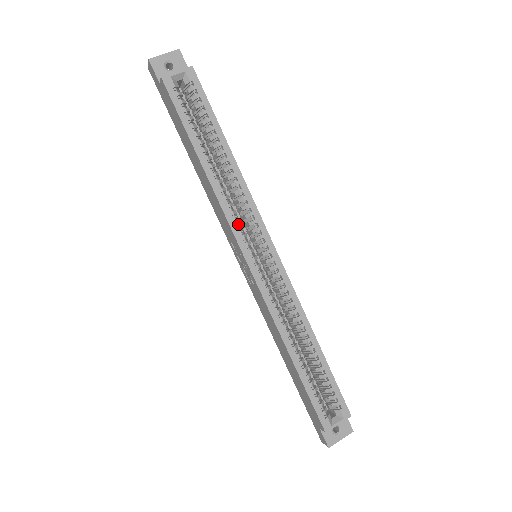
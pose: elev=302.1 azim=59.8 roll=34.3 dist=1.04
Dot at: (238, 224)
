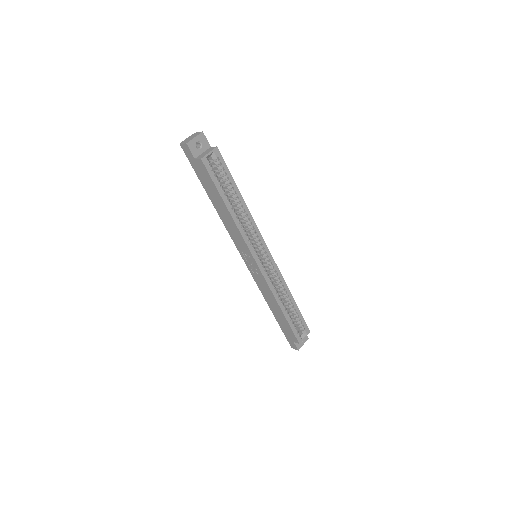
Dot at: occluded
